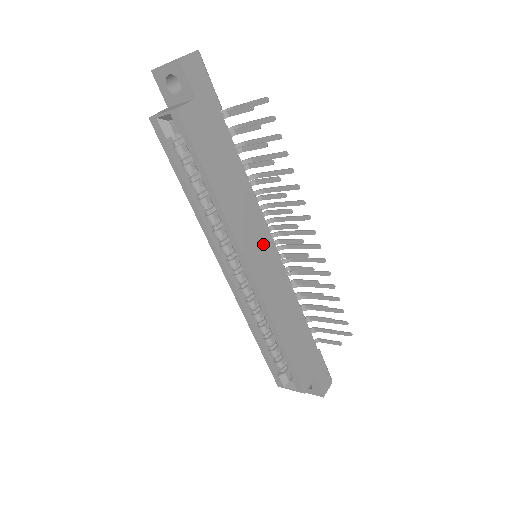
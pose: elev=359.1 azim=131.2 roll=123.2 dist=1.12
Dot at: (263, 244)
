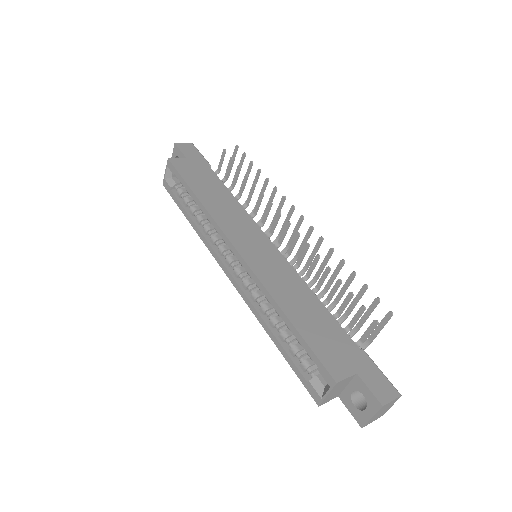
Dot at: (253, 236)
